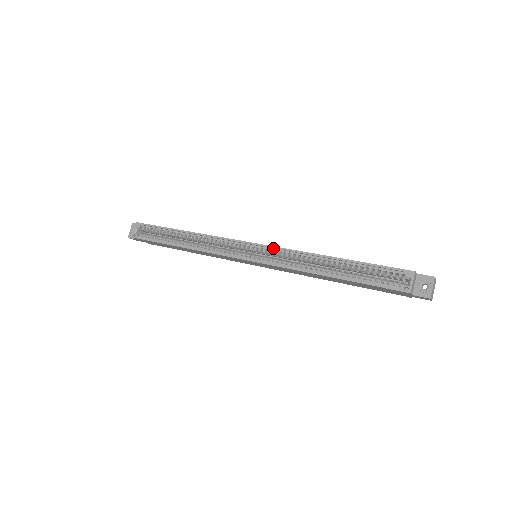
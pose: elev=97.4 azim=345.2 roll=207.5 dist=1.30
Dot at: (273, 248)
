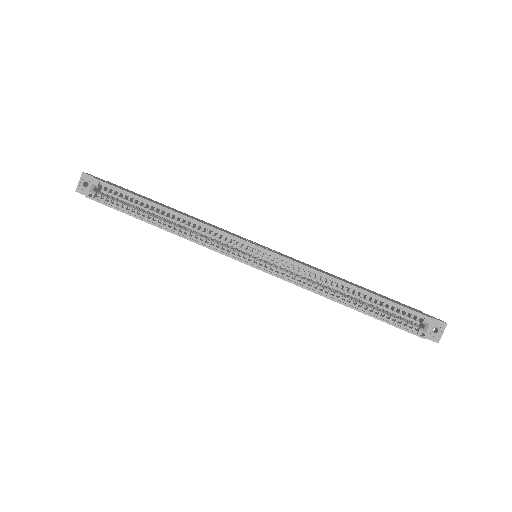
Dot at: (285, 259)
